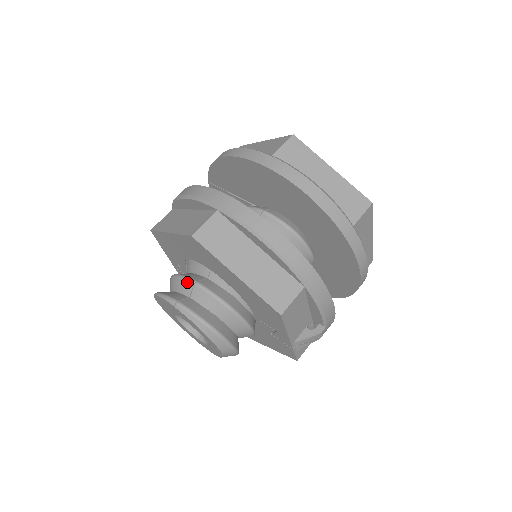
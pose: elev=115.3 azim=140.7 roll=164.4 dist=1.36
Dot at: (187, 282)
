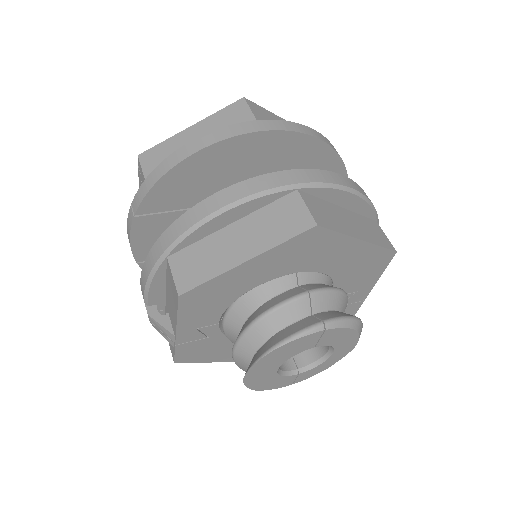
Dot at: (299, 301)
